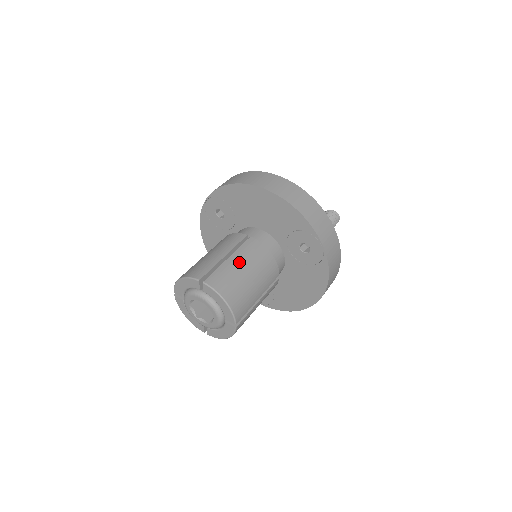
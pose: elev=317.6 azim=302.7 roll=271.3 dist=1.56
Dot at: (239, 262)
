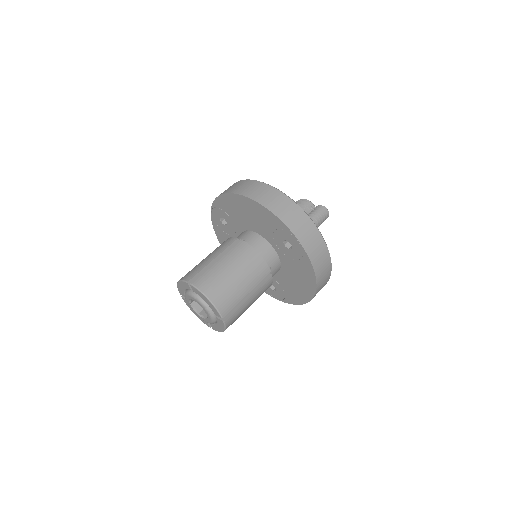
Dot at: (225, 263)
